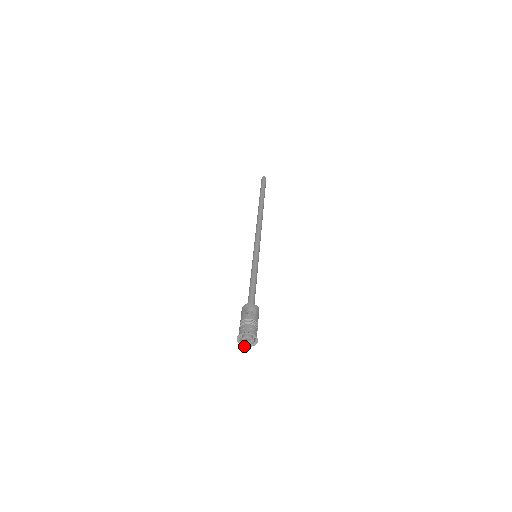
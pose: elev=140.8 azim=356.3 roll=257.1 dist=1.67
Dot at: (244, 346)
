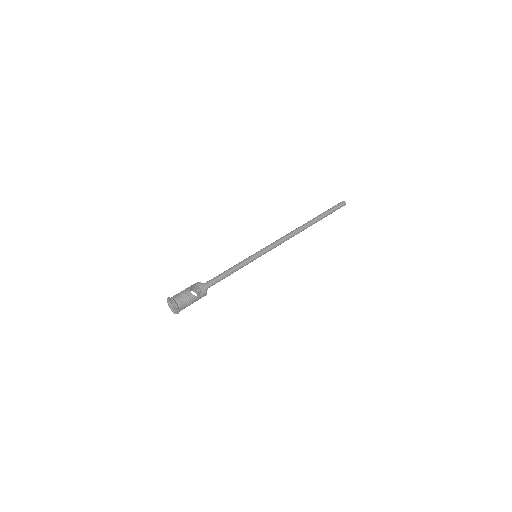
Dot at: occluded
